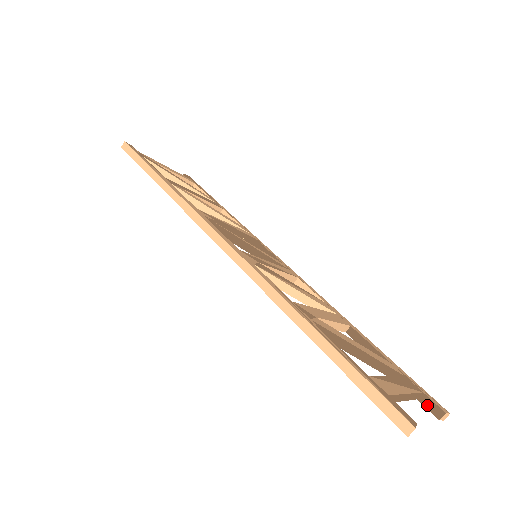
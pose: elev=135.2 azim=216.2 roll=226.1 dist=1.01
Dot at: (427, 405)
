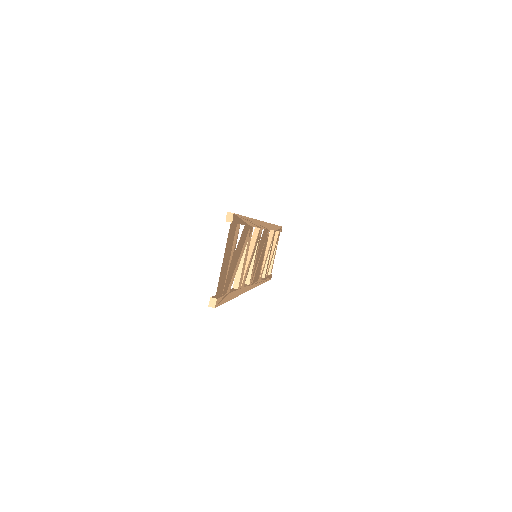
Dot at: (216, 296)
